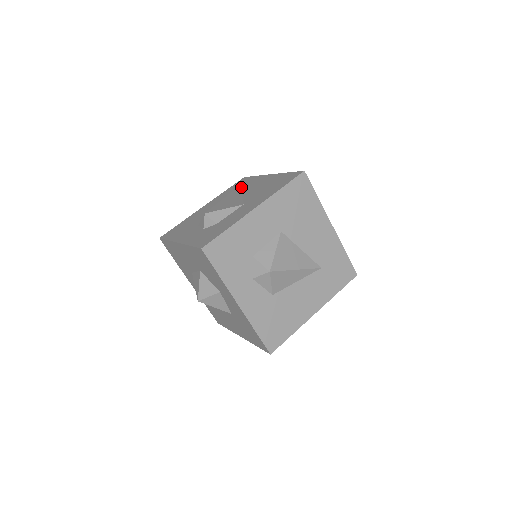
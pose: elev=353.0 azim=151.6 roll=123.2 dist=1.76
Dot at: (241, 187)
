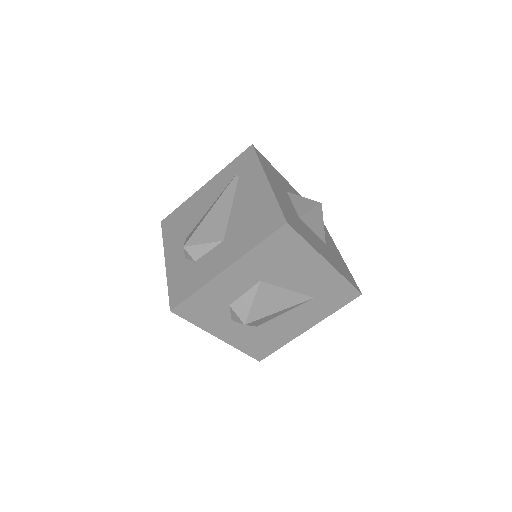
Dot at: (239, 178)
